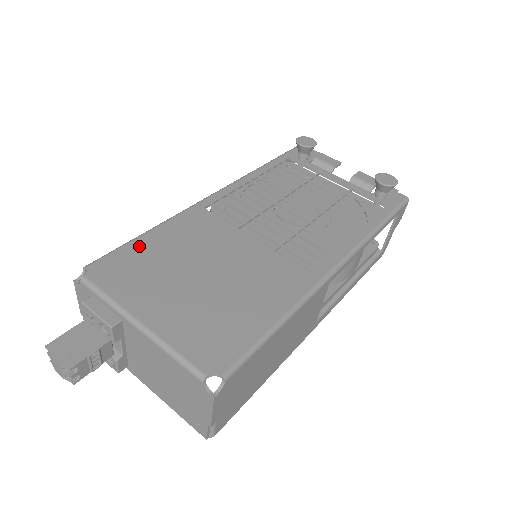
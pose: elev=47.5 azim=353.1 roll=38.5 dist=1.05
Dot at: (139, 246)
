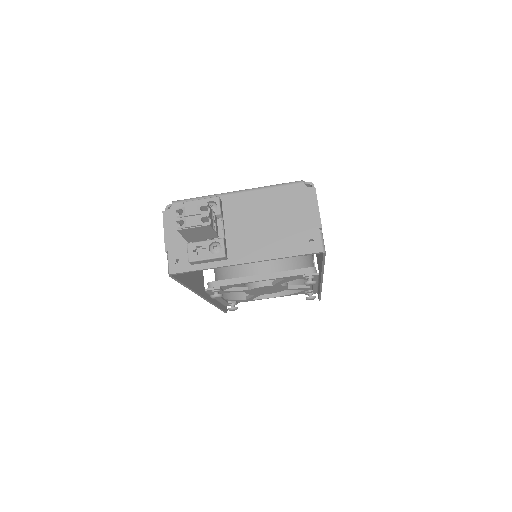
Dot at: occluded
